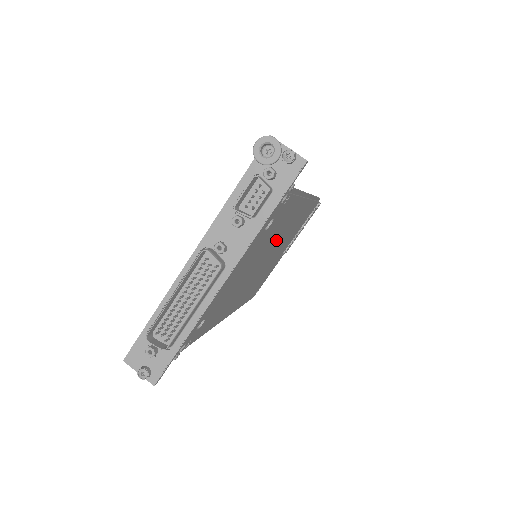
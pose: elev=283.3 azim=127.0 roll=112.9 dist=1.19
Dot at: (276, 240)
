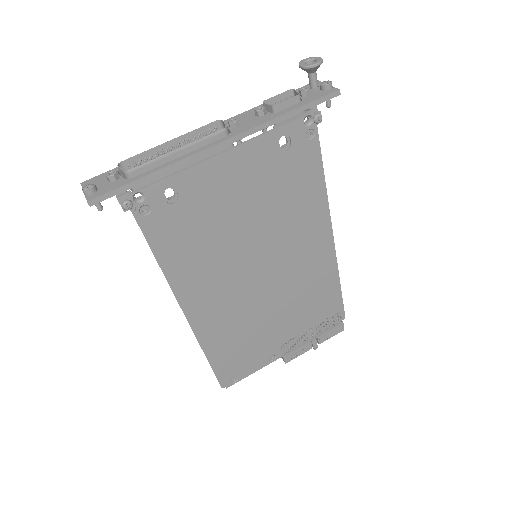
Dot at: (283, 243)
